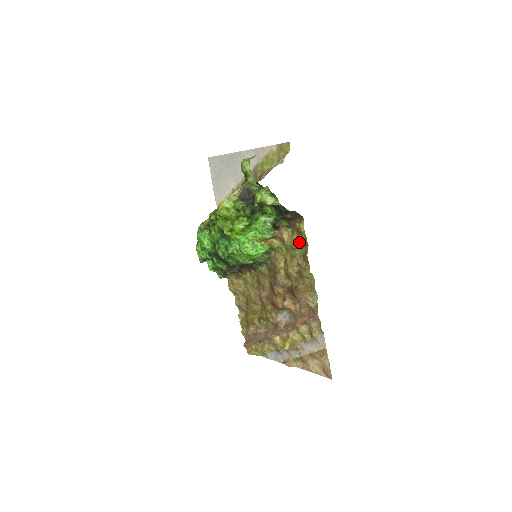
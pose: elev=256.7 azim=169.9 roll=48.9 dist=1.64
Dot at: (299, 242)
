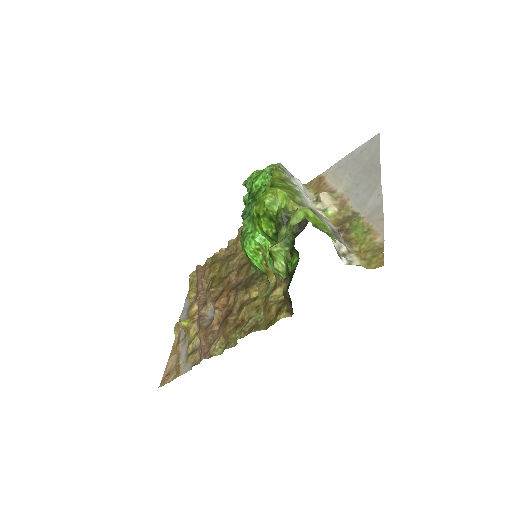
Dot at: (270, 314)
